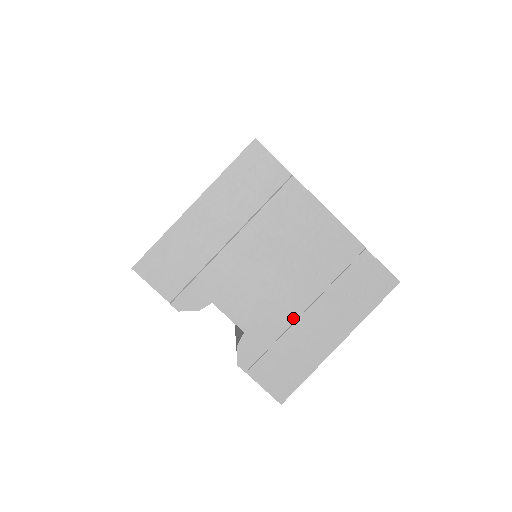
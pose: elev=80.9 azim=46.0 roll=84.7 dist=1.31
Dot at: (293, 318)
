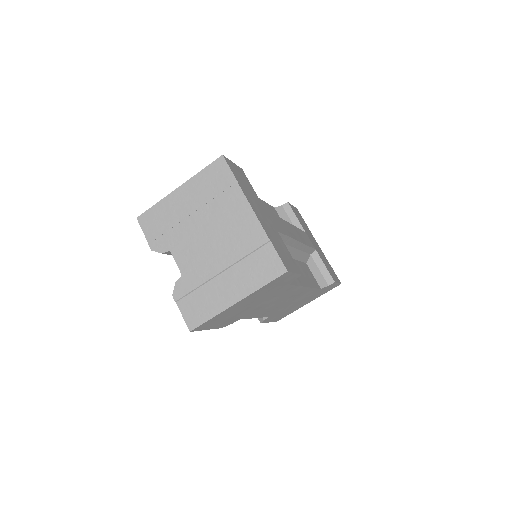
Dot at: (212, 275)
